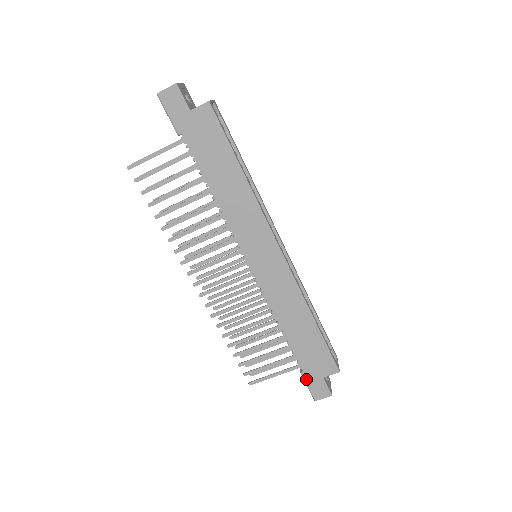
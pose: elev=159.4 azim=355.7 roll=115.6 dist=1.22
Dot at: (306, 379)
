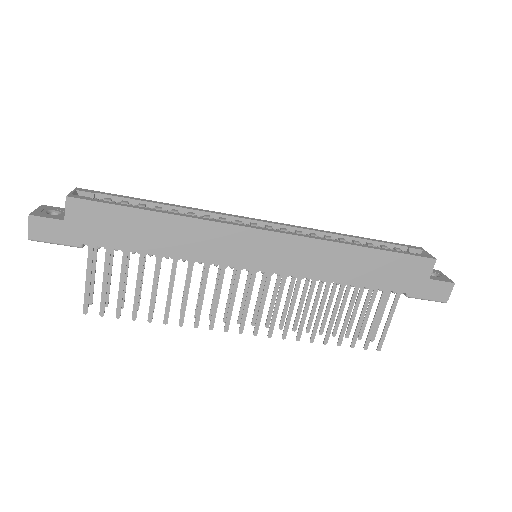
Dot at: (417, 296)
